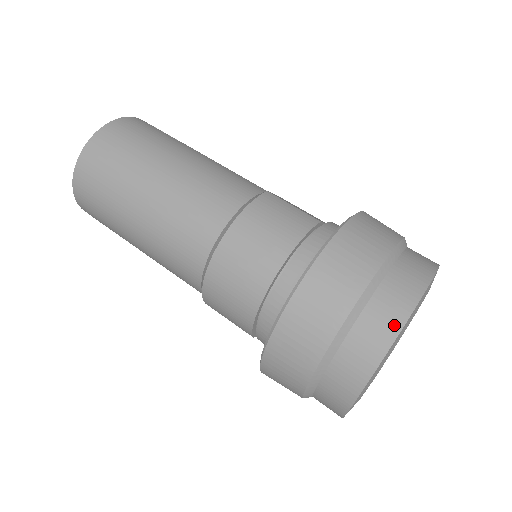
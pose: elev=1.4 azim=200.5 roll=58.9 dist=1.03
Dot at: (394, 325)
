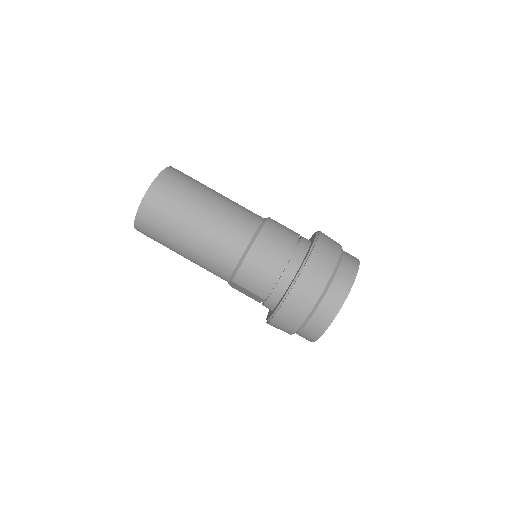
Dot at: (351, 278)
